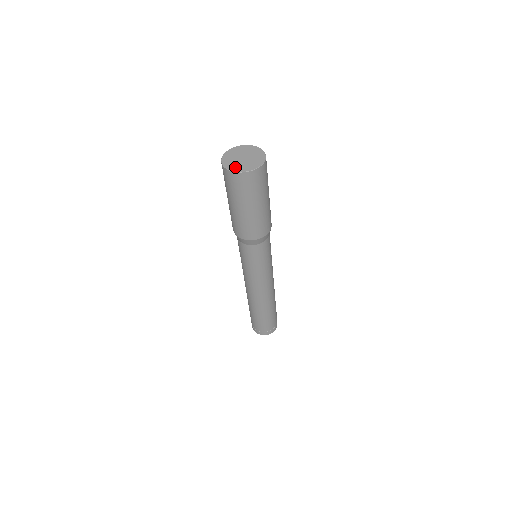
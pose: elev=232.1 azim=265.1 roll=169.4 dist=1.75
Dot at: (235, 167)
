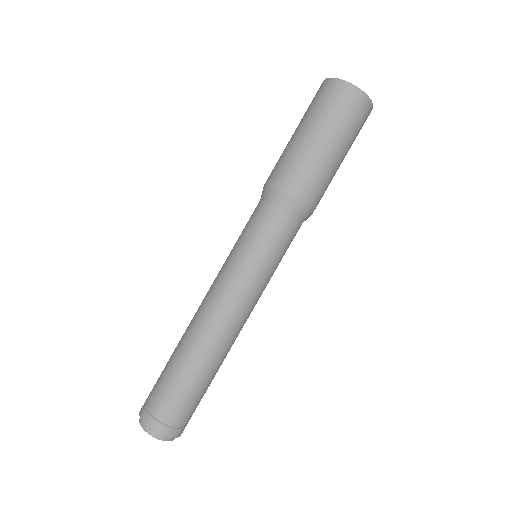
Dot at: occluded
